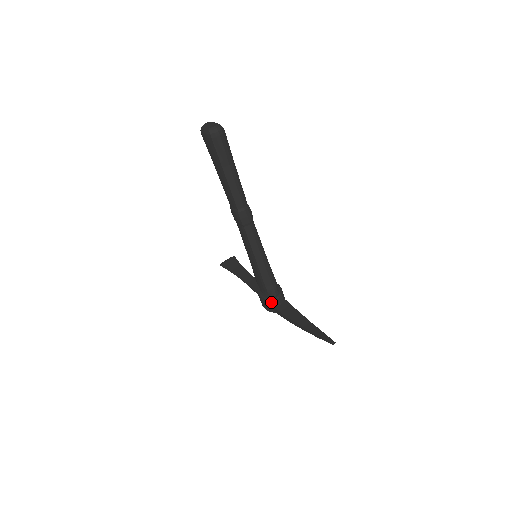
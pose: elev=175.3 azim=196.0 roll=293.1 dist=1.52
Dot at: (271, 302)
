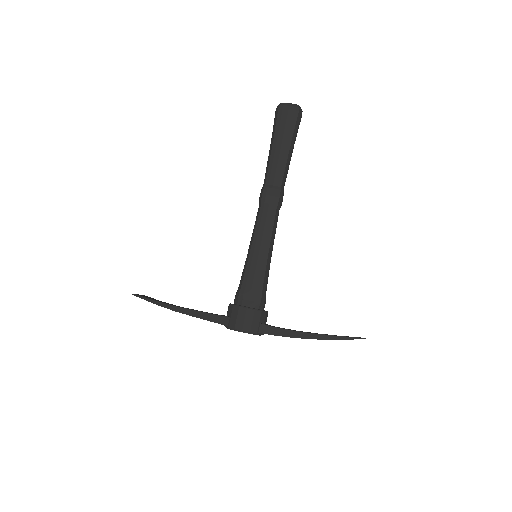
Dot at: (261, 315)
